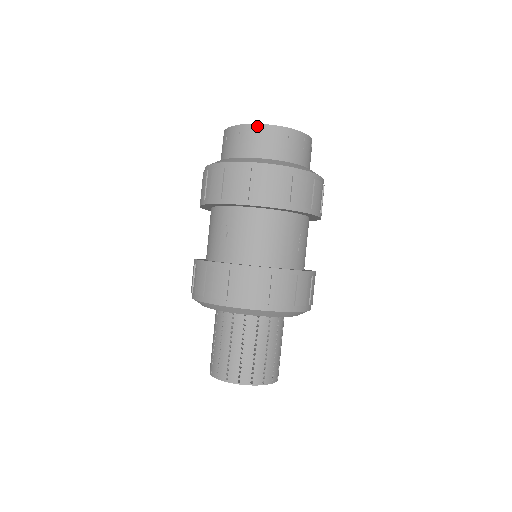
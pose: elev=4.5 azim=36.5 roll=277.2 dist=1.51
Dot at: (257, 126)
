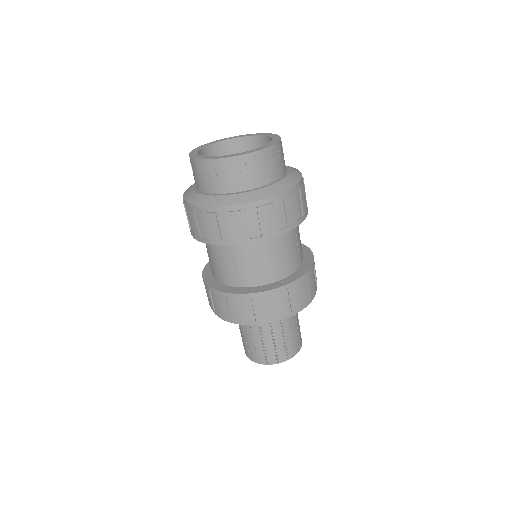
Dot at: (233, 159)
